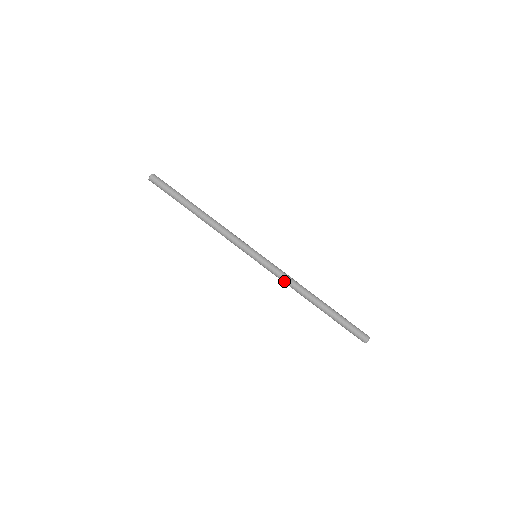
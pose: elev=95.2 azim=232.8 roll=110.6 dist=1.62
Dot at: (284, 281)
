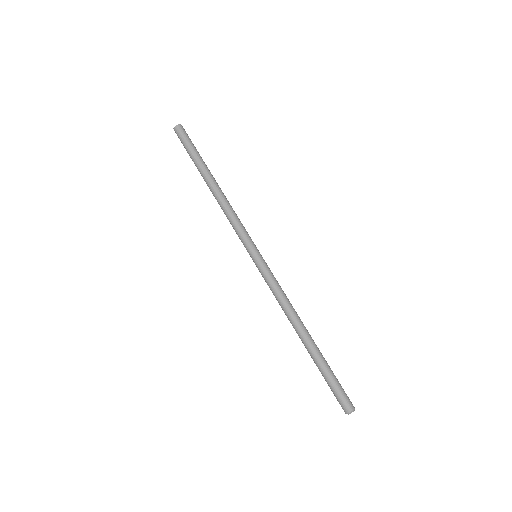
Dot at: (279, 296)
